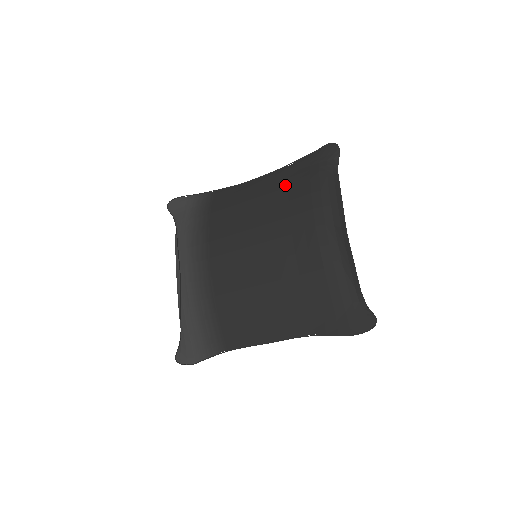
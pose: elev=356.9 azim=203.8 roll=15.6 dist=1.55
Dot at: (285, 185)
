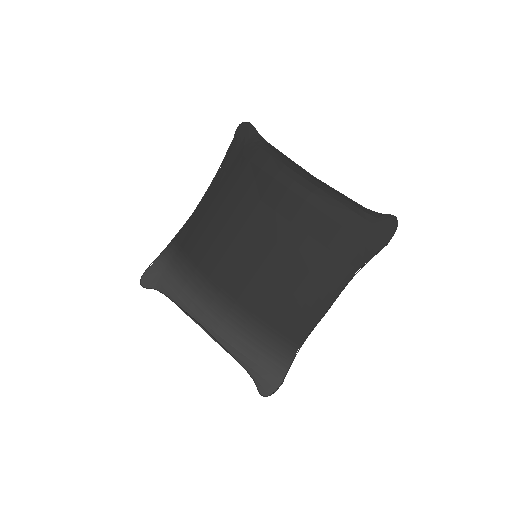
Dot at: (233, 182)
